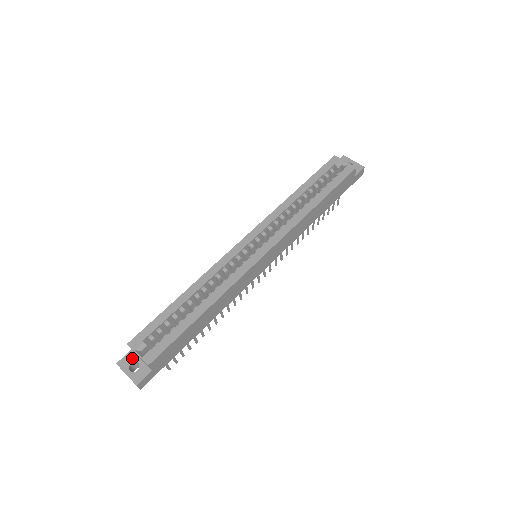
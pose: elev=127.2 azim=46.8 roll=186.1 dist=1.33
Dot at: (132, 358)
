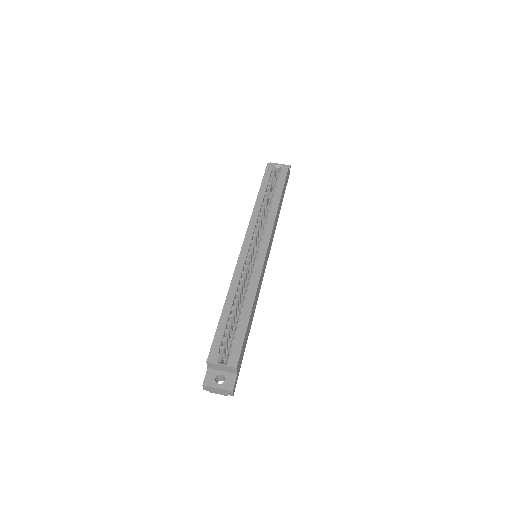
Dot at: (213, 374)
